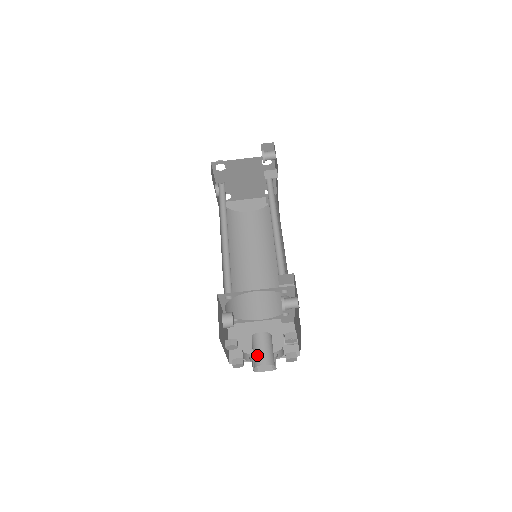
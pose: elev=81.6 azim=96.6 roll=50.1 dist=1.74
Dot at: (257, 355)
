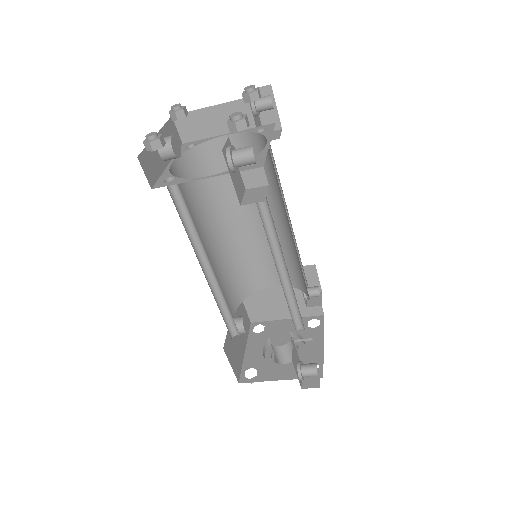
Dot at: (279, 362)
